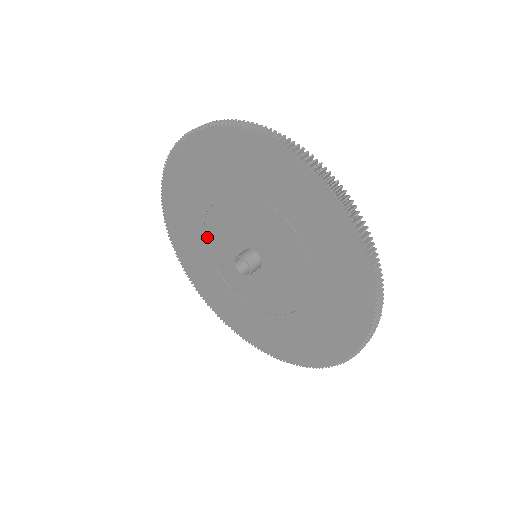
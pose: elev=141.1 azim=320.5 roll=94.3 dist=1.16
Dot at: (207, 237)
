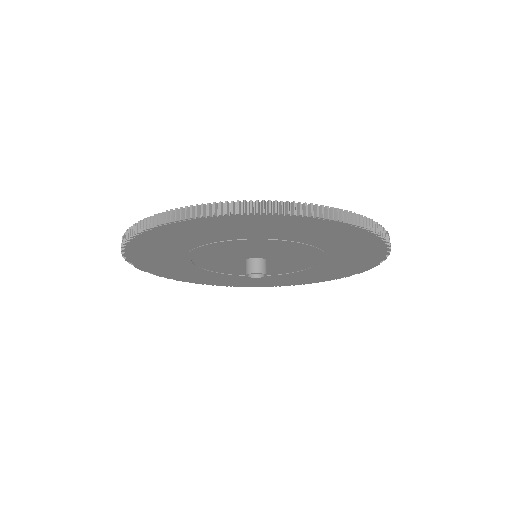
Dot at: (216, 271)
